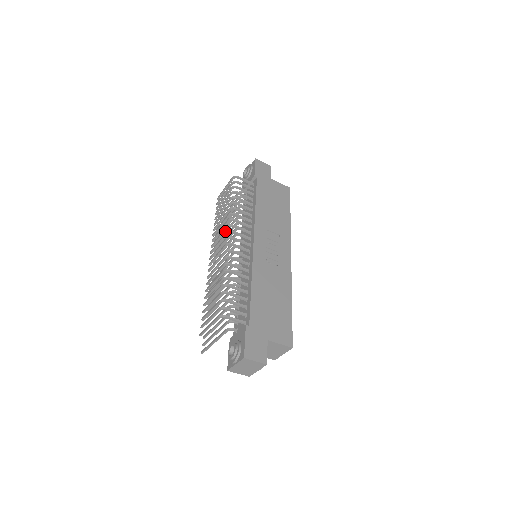
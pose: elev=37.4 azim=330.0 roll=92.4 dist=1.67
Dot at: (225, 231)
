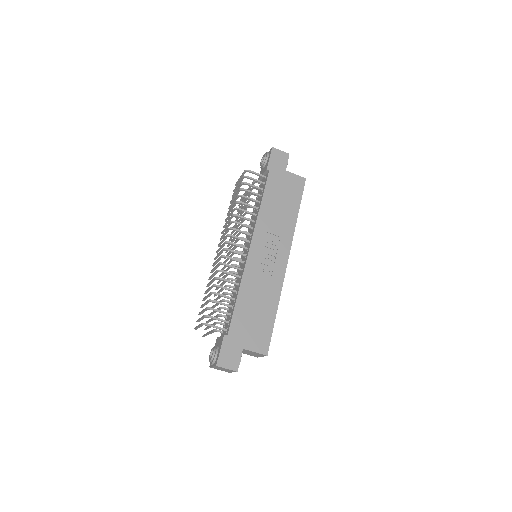
Dot at: (227, 232)
